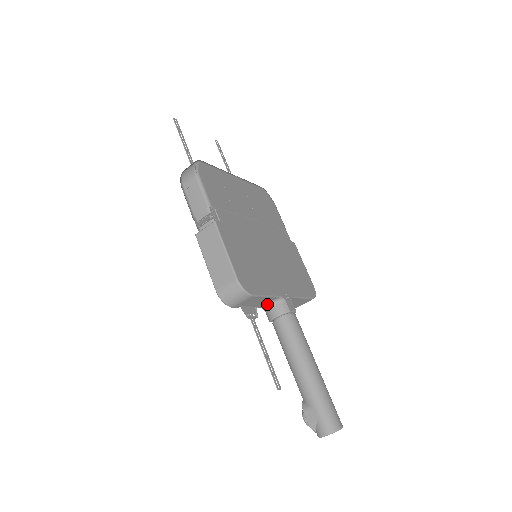
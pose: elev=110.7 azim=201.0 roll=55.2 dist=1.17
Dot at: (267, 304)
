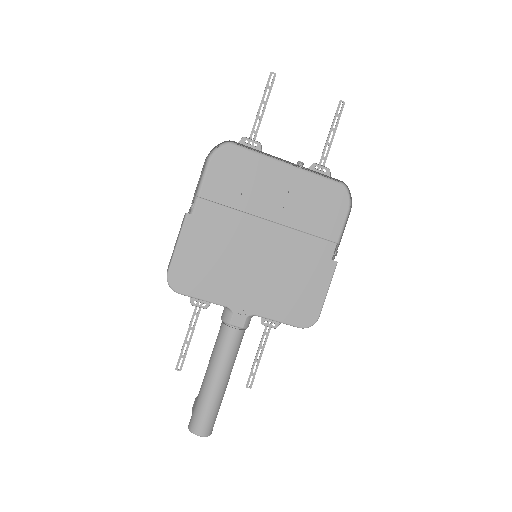
Dot at: occluded
